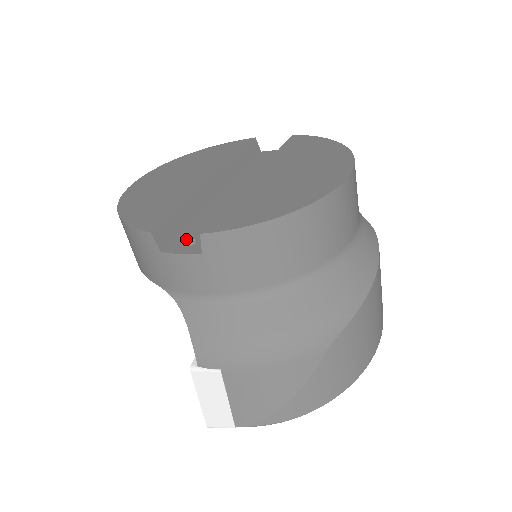
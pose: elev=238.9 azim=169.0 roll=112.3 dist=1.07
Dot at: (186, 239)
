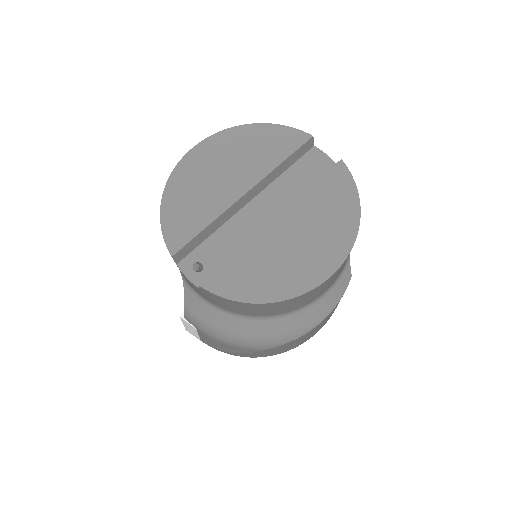
Dot at: (197, 260)
